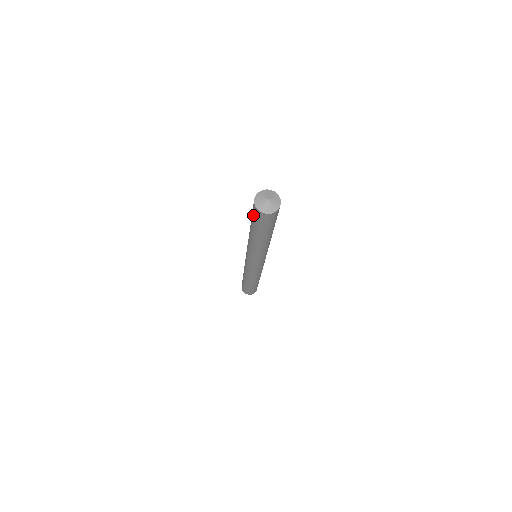
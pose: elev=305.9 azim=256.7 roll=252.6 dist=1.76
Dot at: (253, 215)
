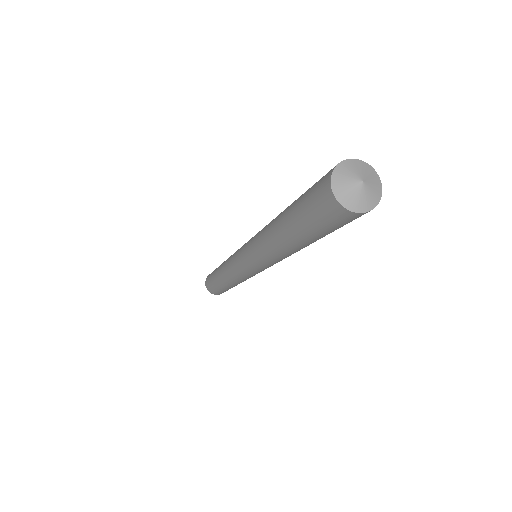
Dot at: (330, 226)
